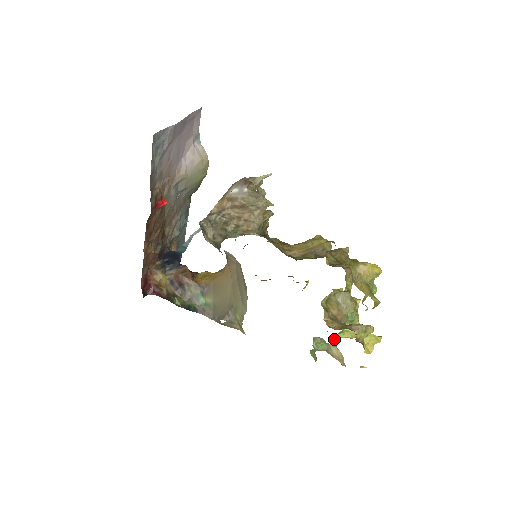
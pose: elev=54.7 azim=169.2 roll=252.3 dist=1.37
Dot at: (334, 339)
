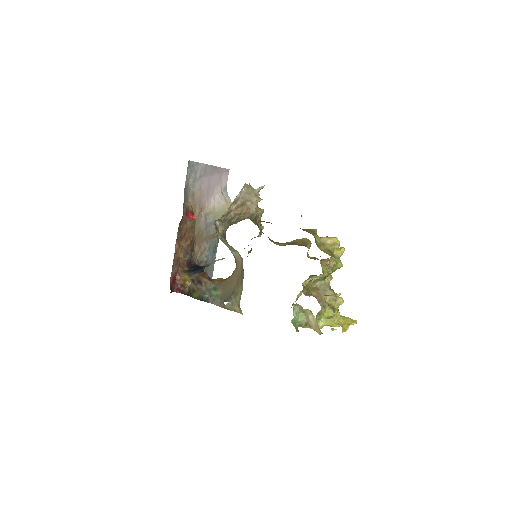
Dot at: occluded
